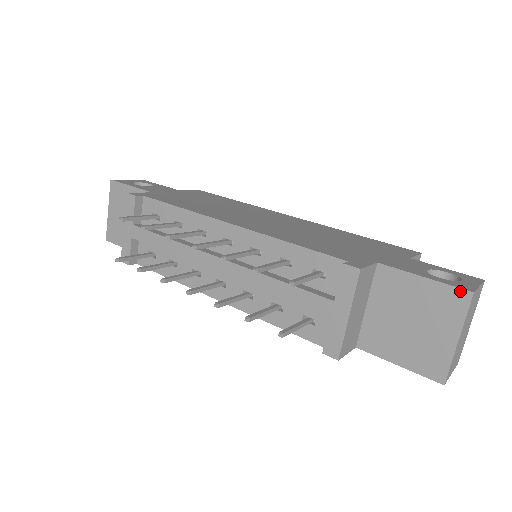
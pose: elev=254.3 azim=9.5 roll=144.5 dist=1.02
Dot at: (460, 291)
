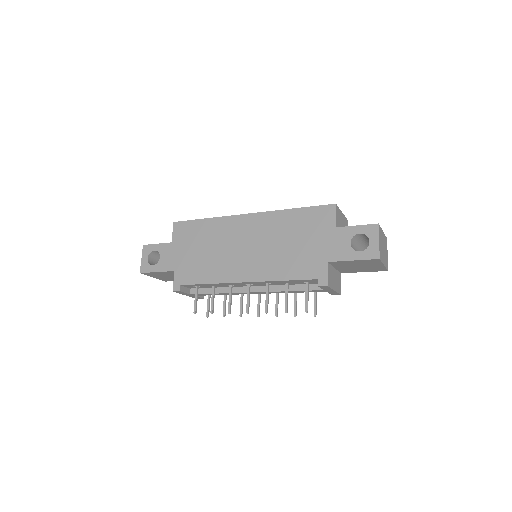
Dot at: (373, 260)
